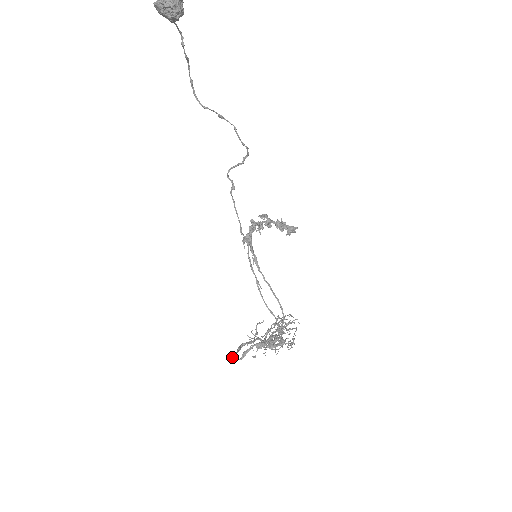
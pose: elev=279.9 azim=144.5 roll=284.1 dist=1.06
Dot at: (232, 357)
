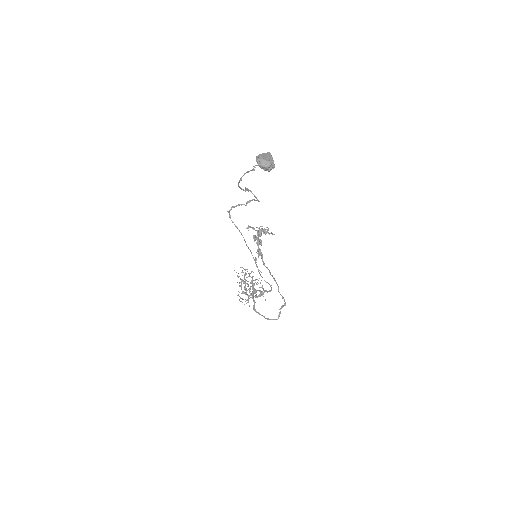
Dot at: occluded
